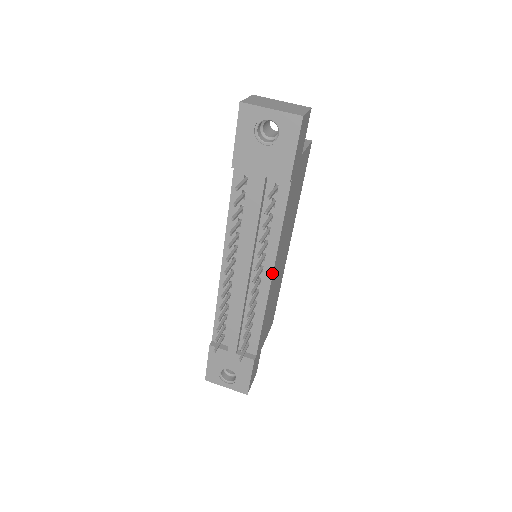
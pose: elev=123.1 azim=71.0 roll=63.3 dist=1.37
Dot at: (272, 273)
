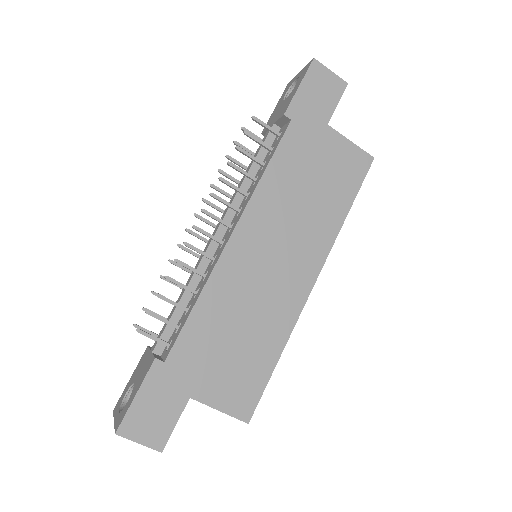
Dot at: (235, 227)
